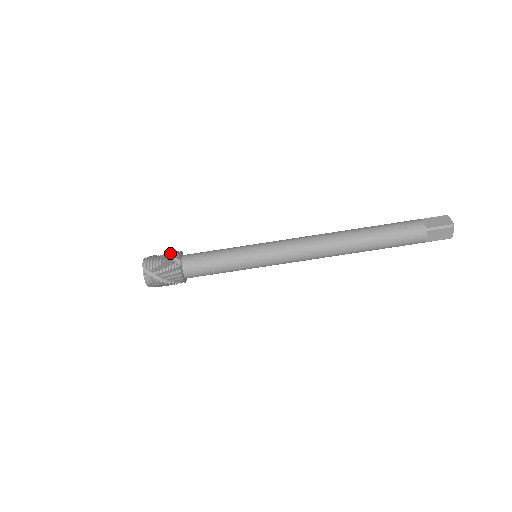
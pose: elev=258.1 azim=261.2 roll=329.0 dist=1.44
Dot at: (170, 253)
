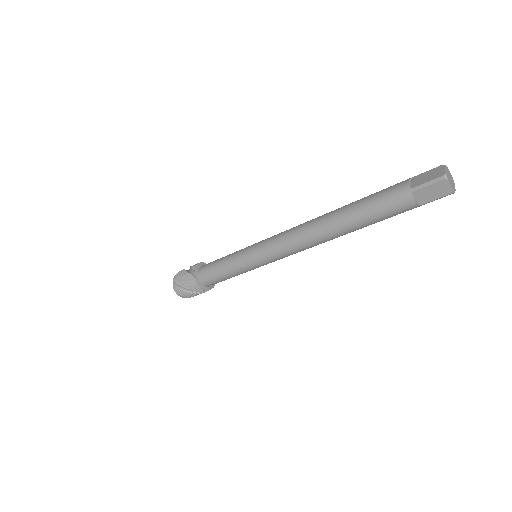
Dot at: (191, 266)
